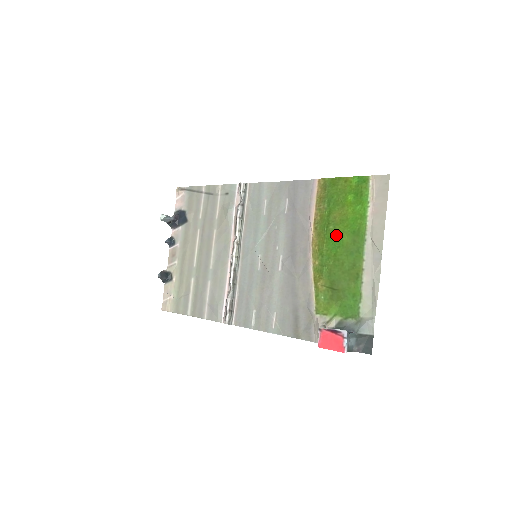
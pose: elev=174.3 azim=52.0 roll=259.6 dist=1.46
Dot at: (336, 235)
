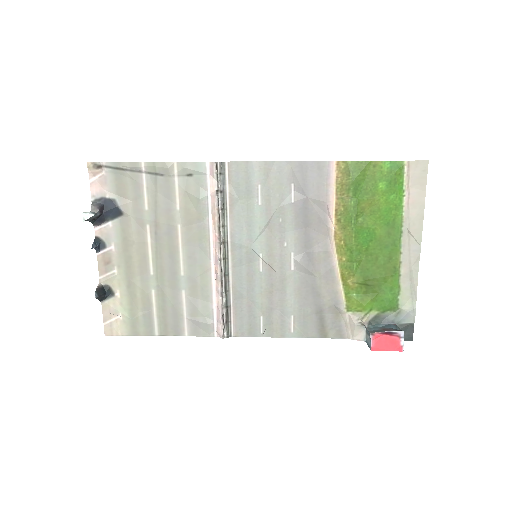
Dot at: (367, 228)
